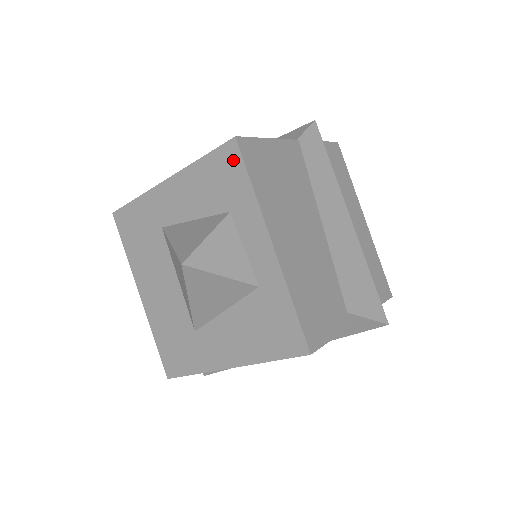
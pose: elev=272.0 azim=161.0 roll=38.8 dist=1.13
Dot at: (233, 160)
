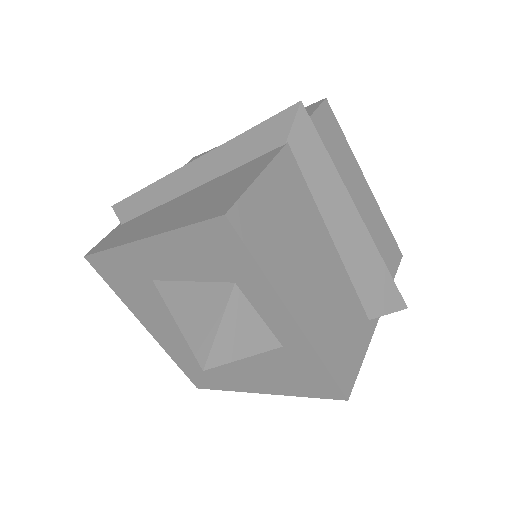
Dot at: (227, 237)
